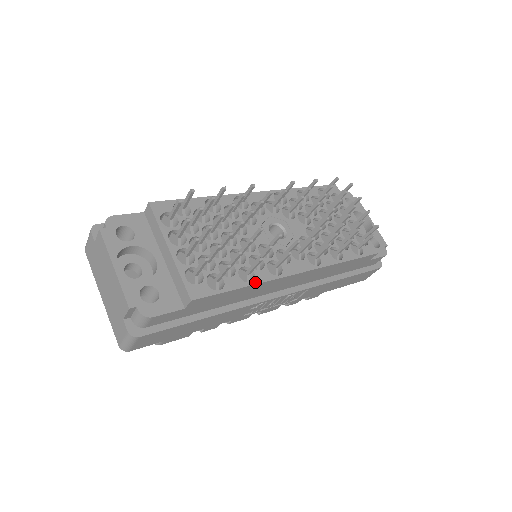
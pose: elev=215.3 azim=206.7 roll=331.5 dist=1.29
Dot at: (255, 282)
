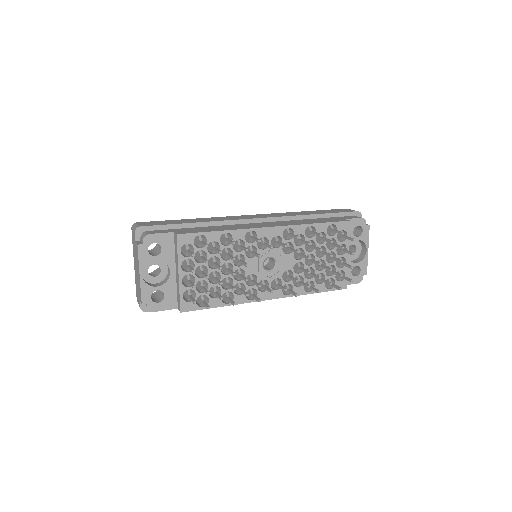
Dot at: (231, 304)
